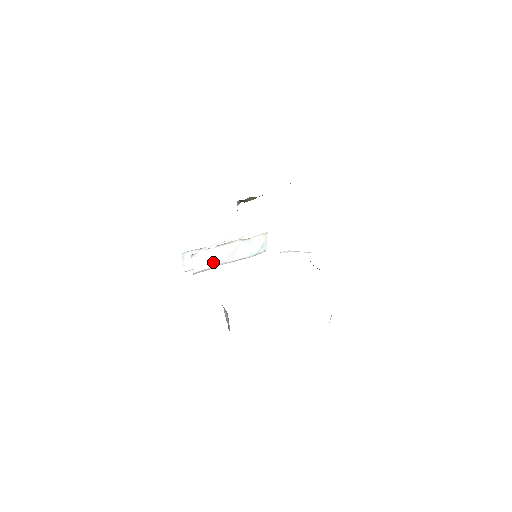
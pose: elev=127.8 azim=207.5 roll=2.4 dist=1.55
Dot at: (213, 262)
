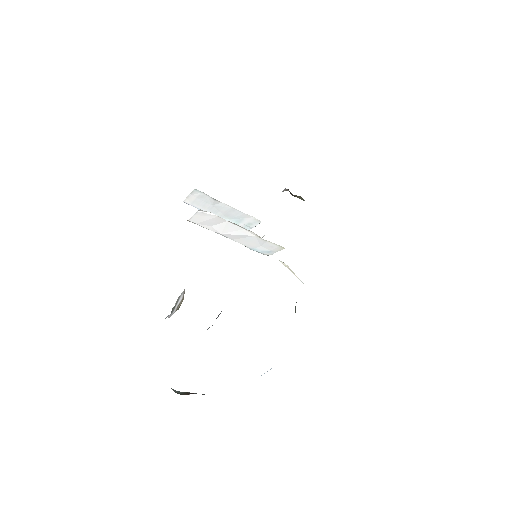
Dot at: (214, 227)
